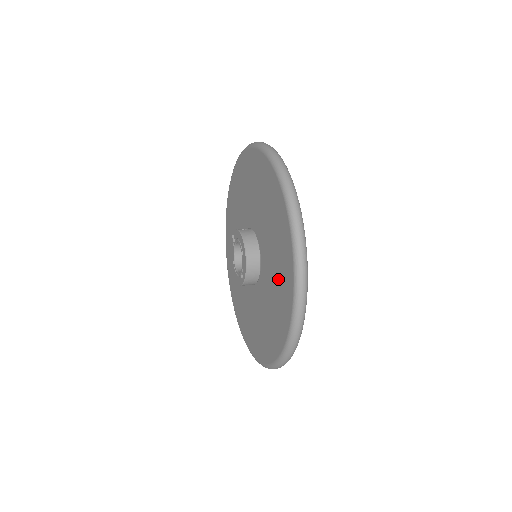
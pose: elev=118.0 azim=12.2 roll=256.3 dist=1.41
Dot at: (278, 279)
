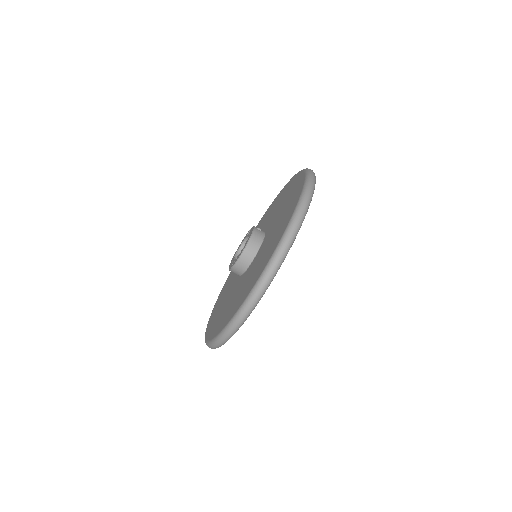
Dot at: (248, 283)
